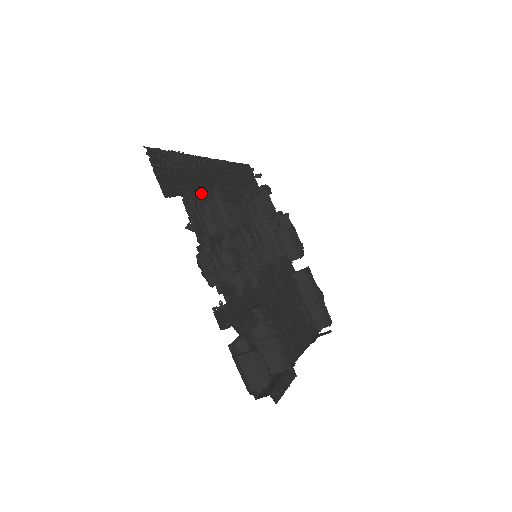
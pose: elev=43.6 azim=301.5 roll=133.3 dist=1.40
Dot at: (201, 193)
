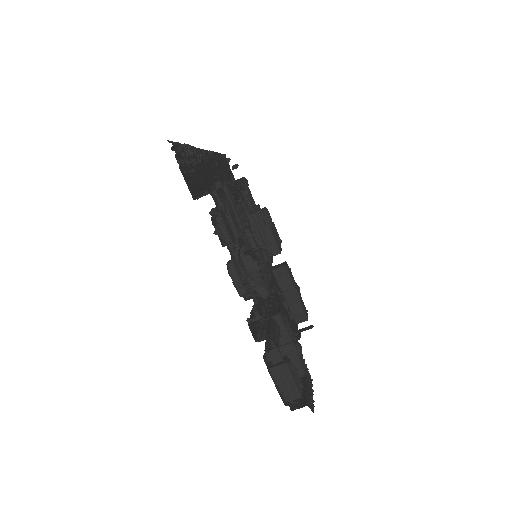
Dot at: (222, 193)
